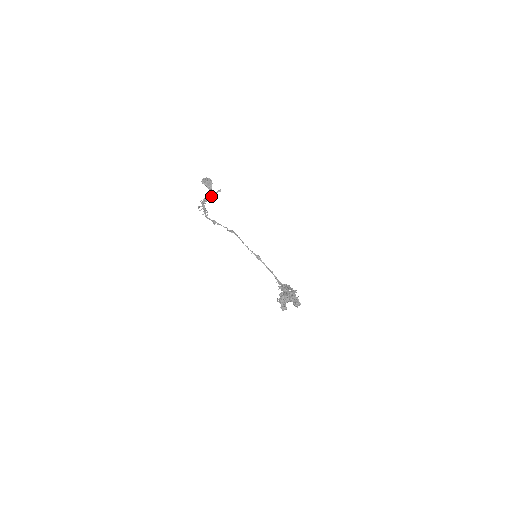
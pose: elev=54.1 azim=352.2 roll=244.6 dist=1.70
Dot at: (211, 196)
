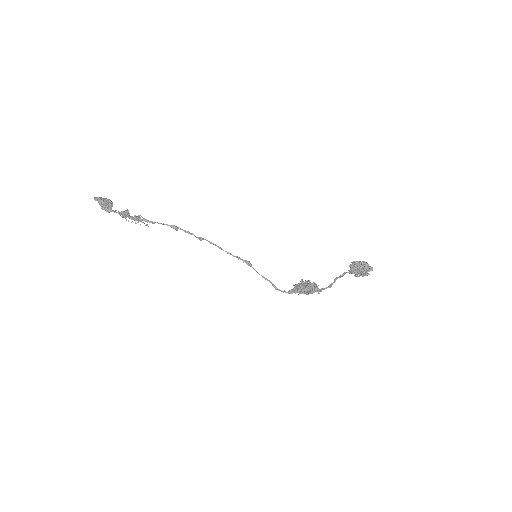
Dot at: (126, 212)
